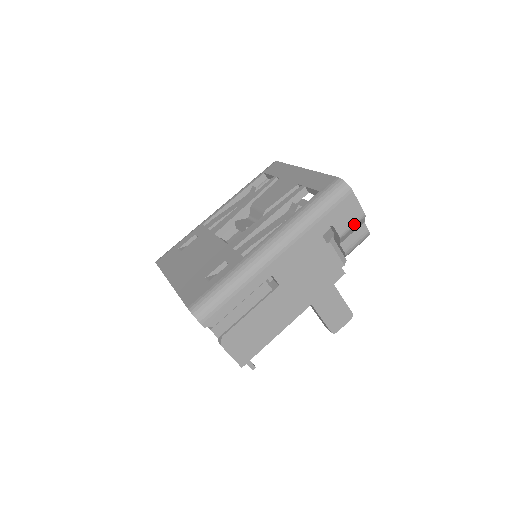
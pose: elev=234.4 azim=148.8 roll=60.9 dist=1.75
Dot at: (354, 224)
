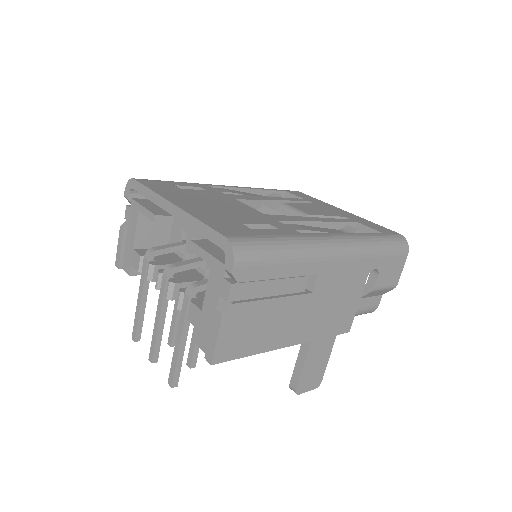
Dot at: (386, 287)
